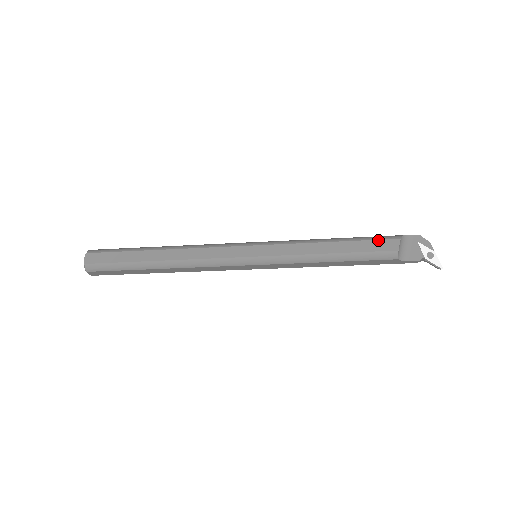
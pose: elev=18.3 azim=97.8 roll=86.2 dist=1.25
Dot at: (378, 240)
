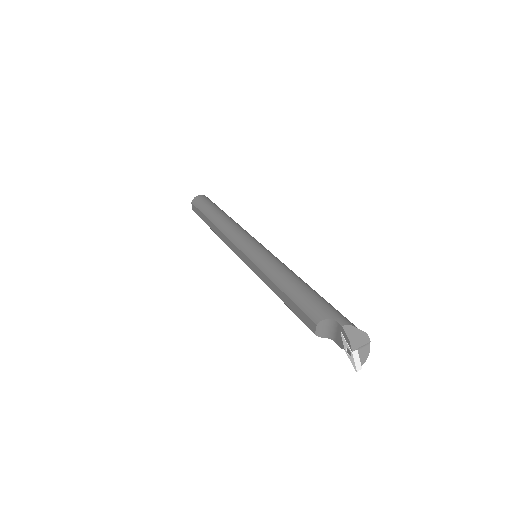
Dot at: (303, 312)
